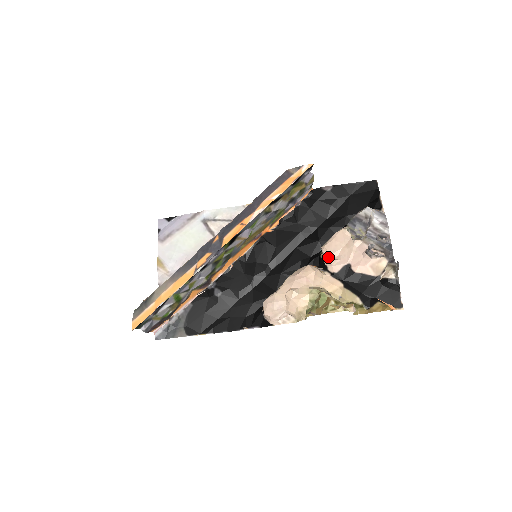
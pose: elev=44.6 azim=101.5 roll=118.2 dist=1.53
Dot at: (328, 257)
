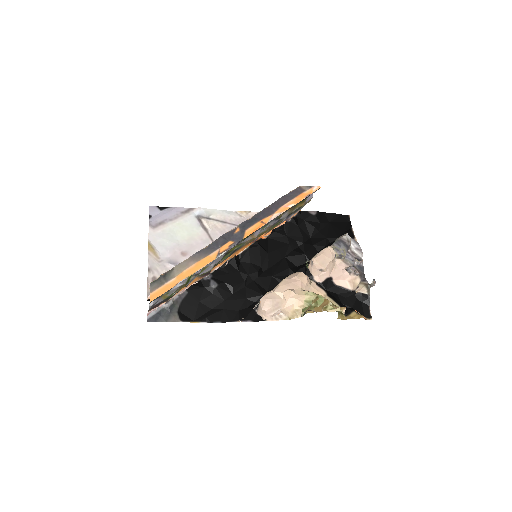
Dot at: (317, 268)
